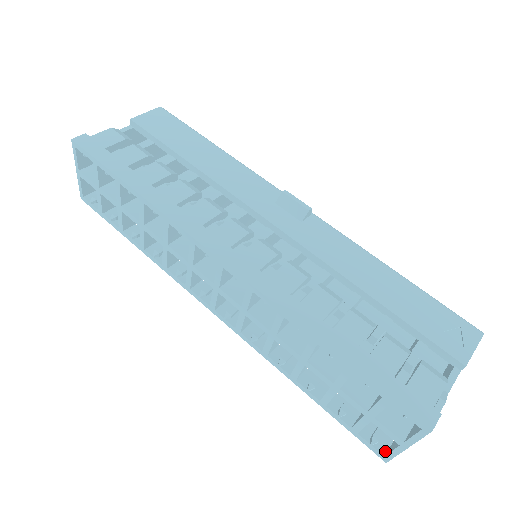
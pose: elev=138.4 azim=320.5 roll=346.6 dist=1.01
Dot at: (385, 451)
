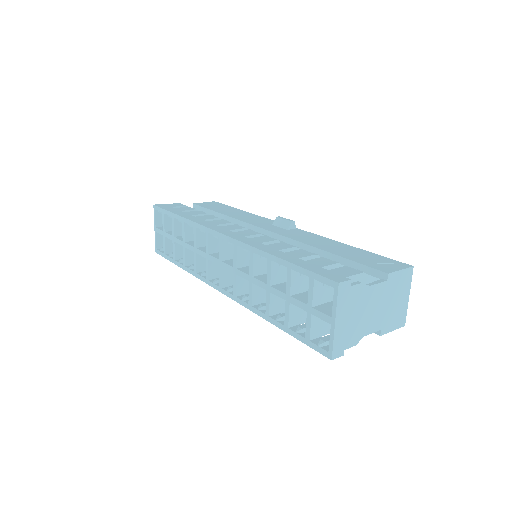
Dot at: (330, 350)
